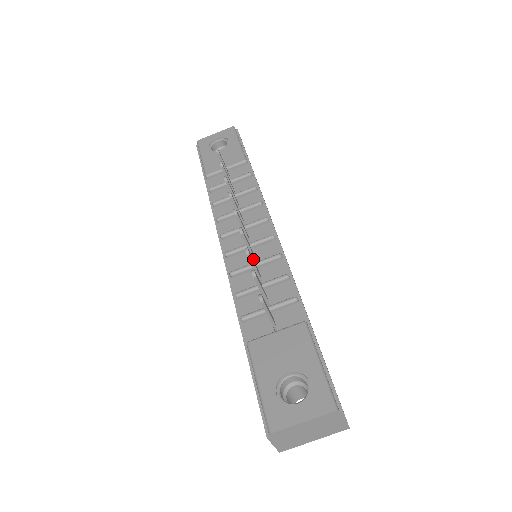
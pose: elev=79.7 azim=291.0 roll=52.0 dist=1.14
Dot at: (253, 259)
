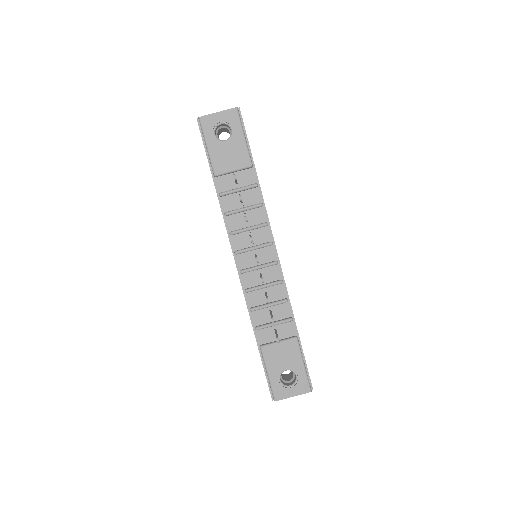
Dot at: occluded
